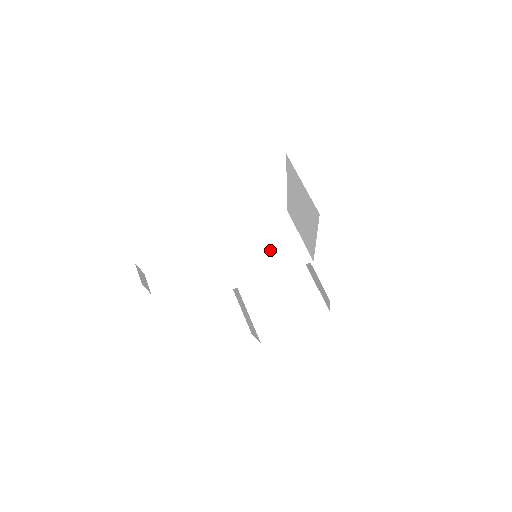
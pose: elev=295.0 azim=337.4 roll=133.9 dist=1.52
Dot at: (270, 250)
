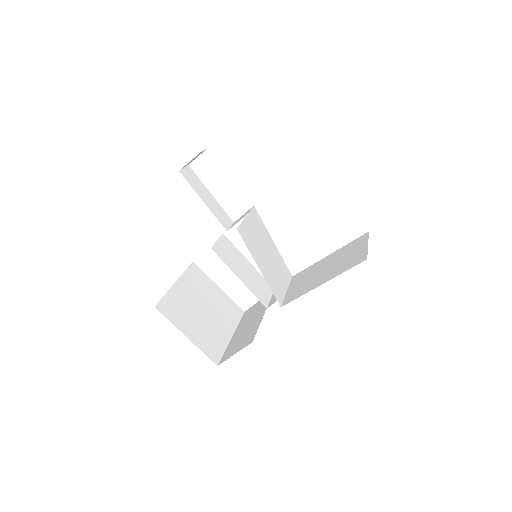
Dot at: (270, 264)
